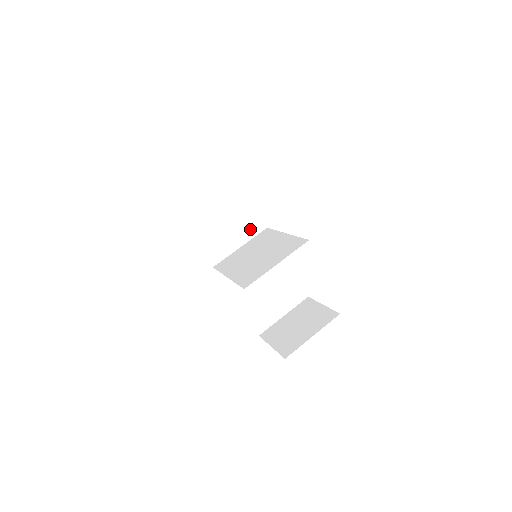
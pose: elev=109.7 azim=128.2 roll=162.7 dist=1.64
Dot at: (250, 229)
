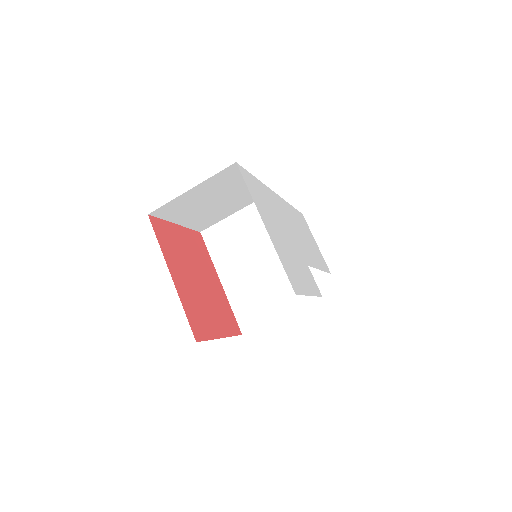
Dot at: (251, 198)
